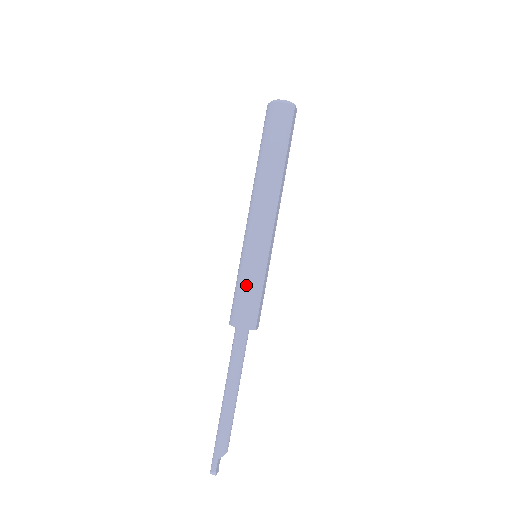
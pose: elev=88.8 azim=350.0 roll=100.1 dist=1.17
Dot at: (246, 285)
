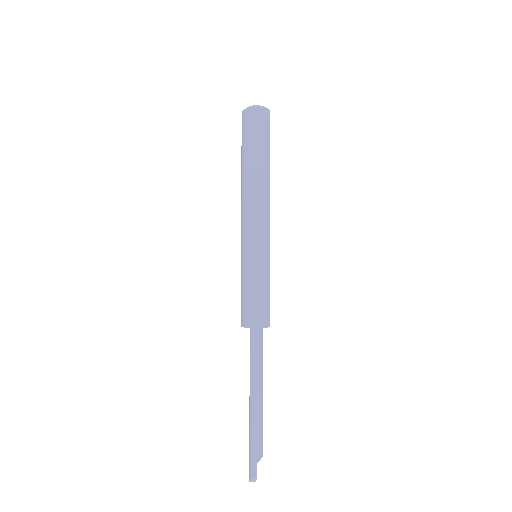
Dot at: (254, 285)
